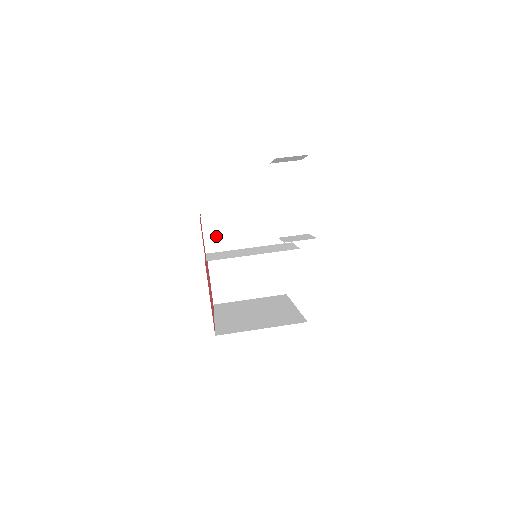
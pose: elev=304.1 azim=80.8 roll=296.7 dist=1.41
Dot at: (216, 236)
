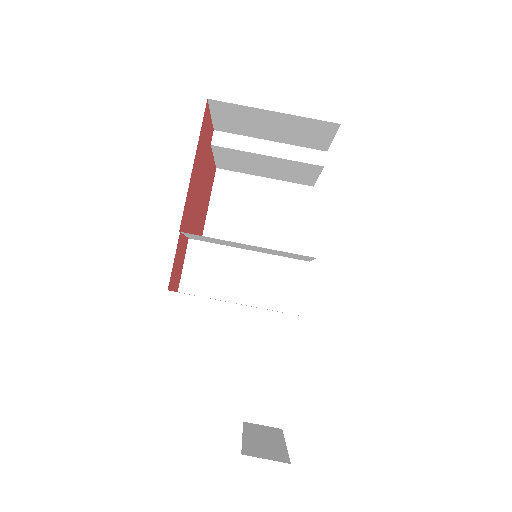
Dot at: (203, 239)
